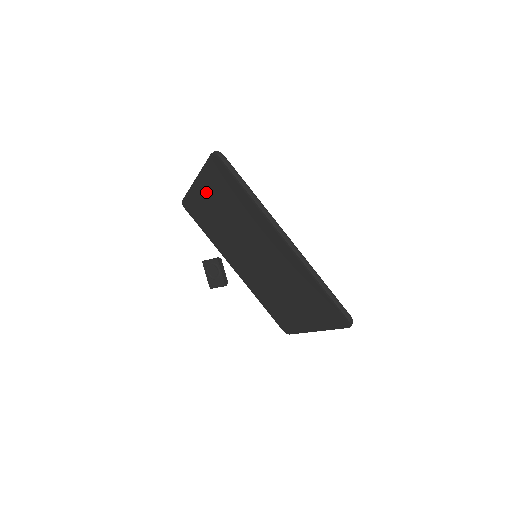
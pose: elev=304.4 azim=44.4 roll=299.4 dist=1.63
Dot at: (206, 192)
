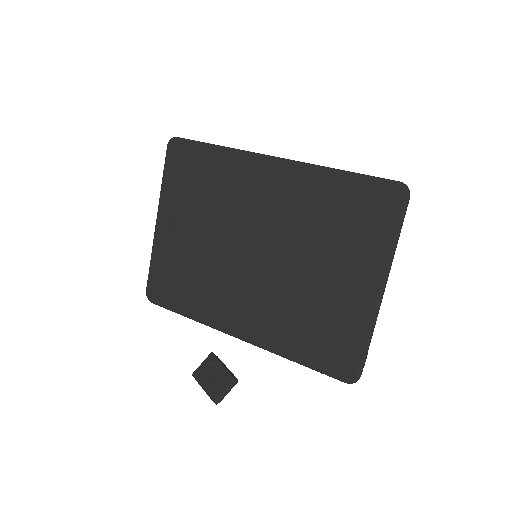
Dot at: (172, 220)
